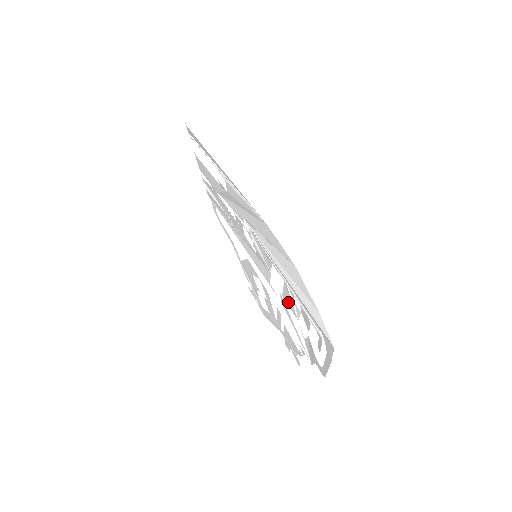
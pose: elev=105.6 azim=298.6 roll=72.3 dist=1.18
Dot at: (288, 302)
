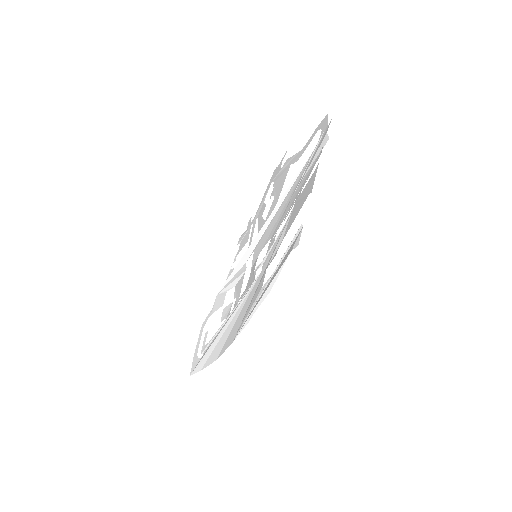
Dot at: (240, 282)
